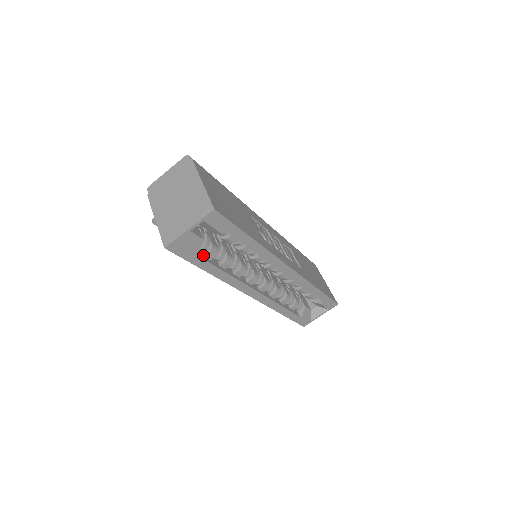
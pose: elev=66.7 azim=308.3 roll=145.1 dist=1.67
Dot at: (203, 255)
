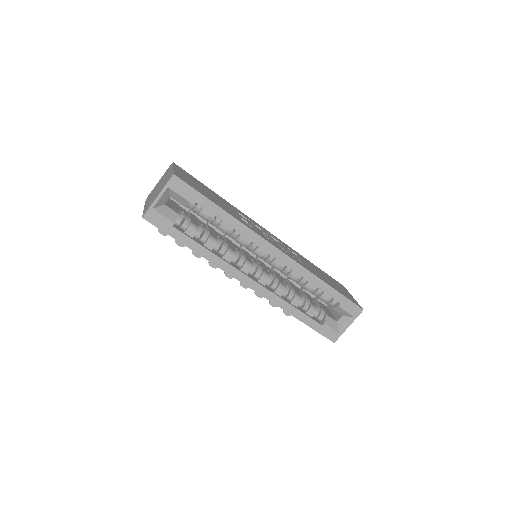
Dot at: (184, 232)
